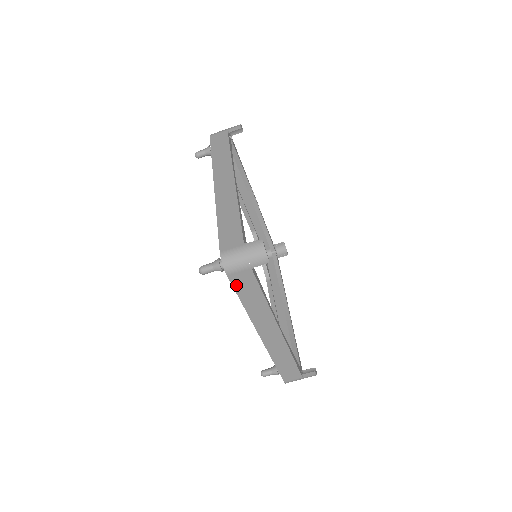
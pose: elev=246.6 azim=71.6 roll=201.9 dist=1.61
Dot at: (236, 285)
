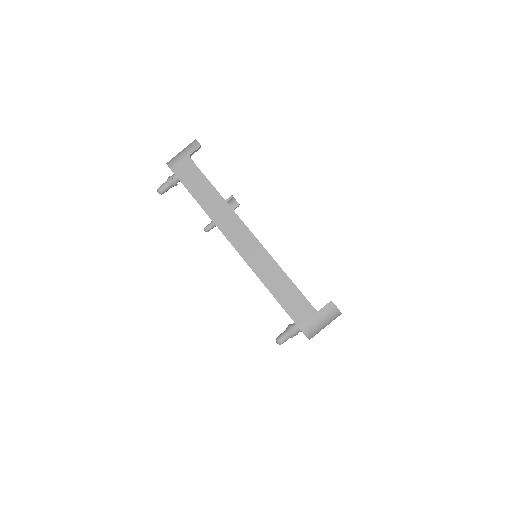
Dot at: occluded
